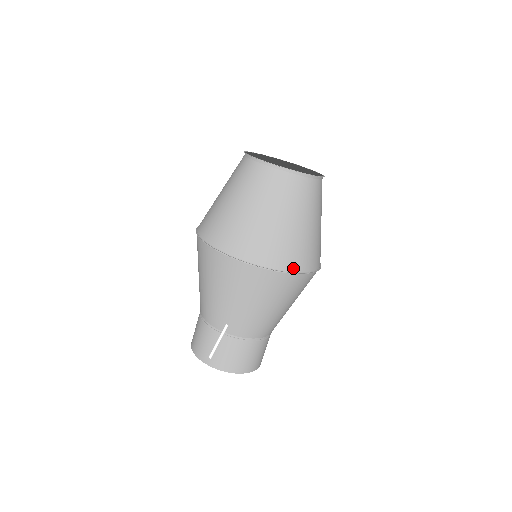
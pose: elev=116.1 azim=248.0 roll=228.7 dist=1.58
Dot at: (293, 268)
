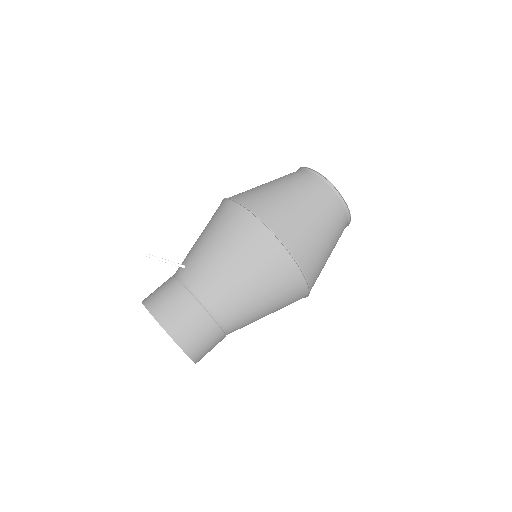
Dot at: (266, 220)
